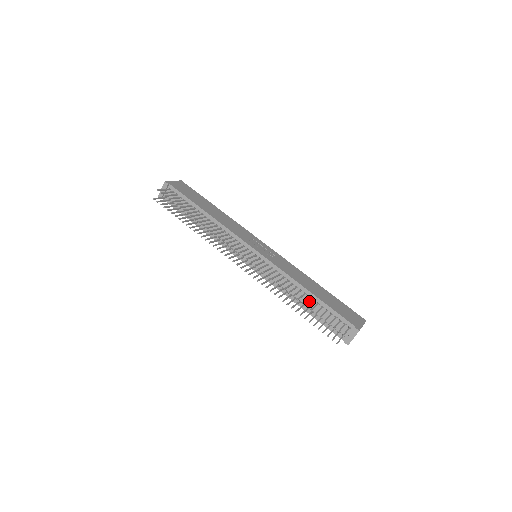
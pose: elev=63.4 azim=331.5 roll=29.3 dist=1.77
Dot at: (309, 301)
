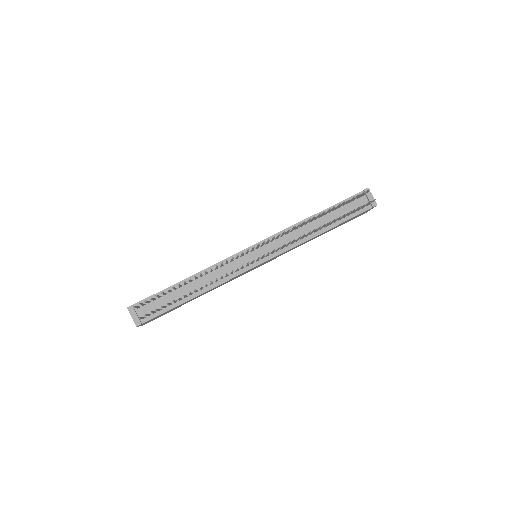
Dot at: (323, 220)
